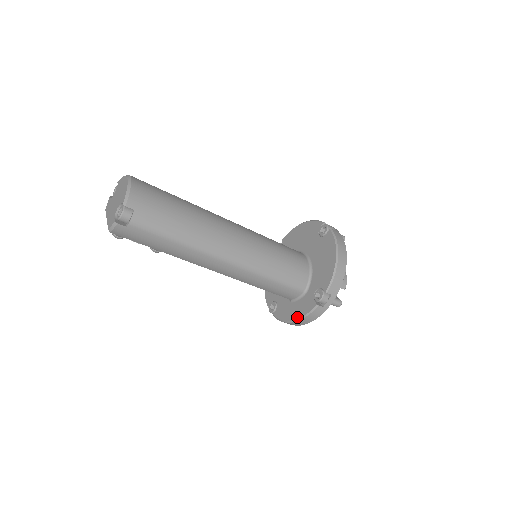
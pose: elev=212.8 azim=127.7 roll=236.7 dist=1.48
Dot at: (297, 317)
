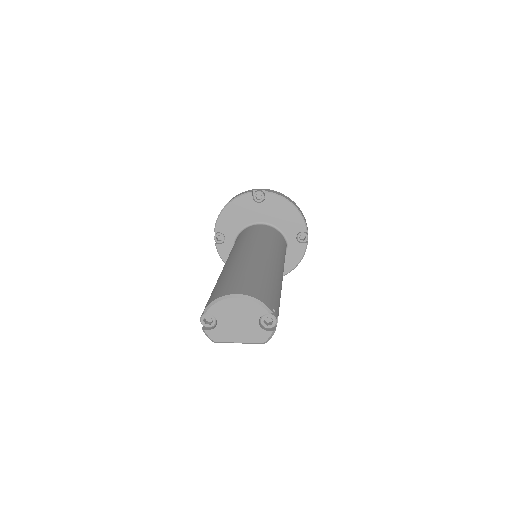
Dot at: (296, 263)
